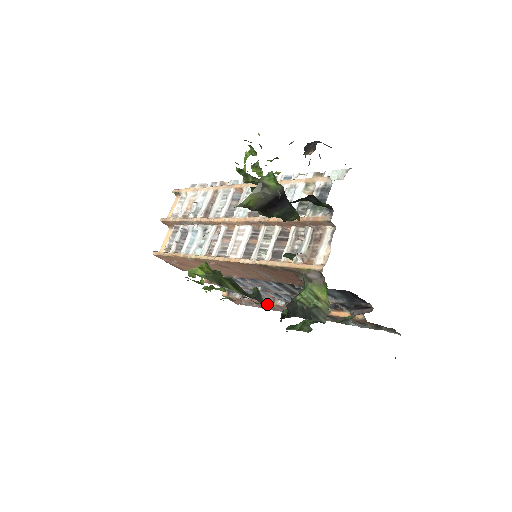
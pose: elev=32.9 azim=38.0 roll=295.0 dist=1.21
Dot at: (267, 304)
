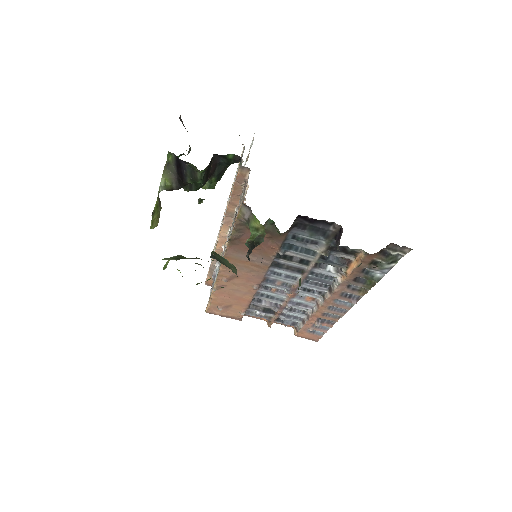
Dot at: (320, 314)
